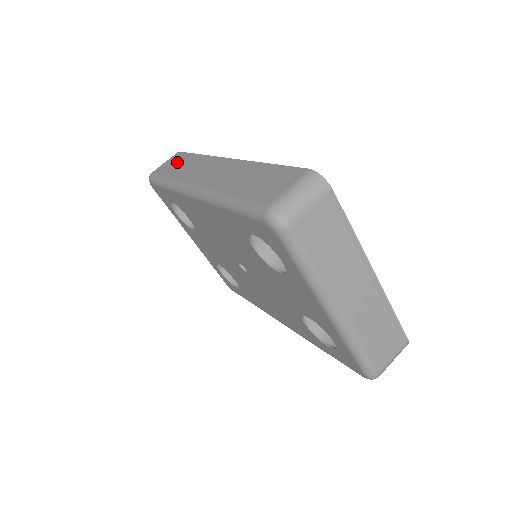
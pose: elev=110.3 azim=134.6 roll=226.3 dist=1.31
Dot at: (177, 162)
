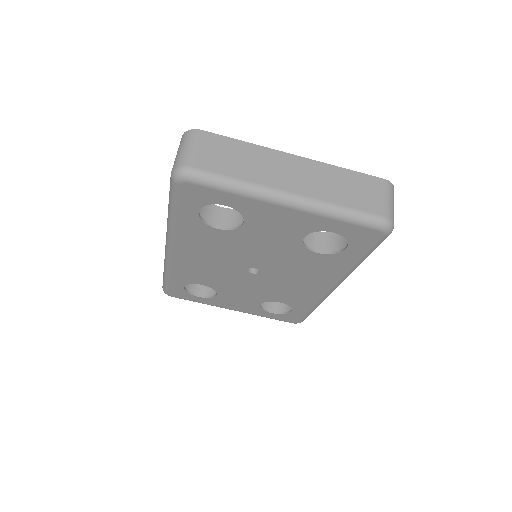
Dot at: occluded
